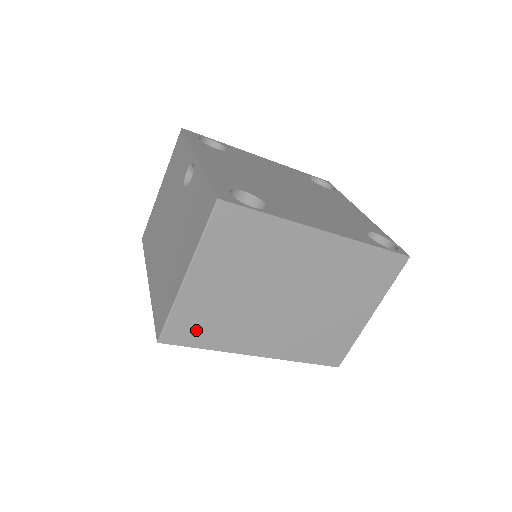
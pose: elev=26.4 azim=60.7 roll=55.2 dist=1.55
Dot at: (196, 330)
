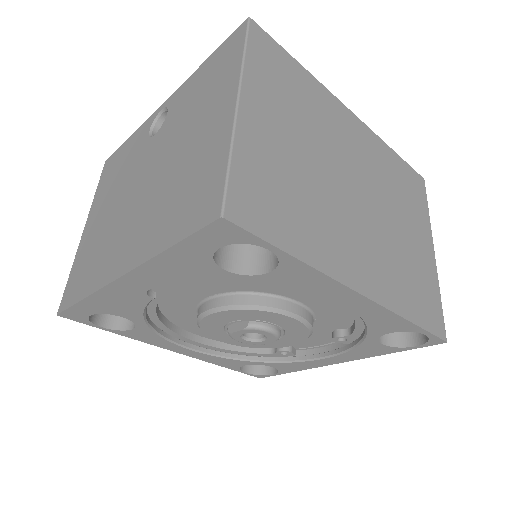
Dot at: (272, 209)
